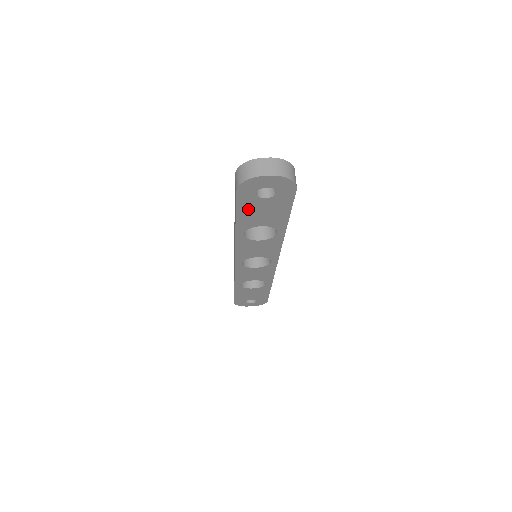
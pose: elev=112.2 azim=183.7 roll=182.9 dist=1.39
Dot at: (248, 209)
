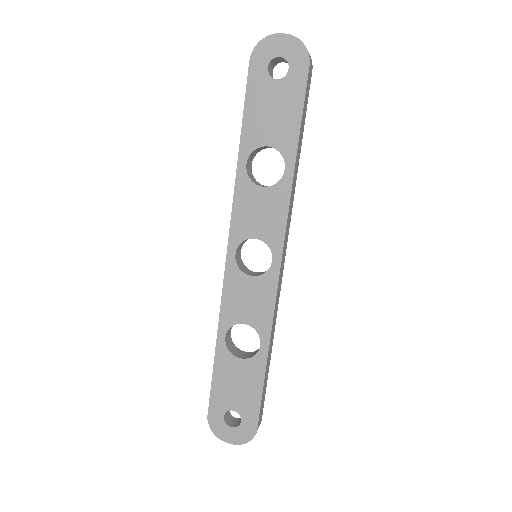
Dot at: (257, 102)
